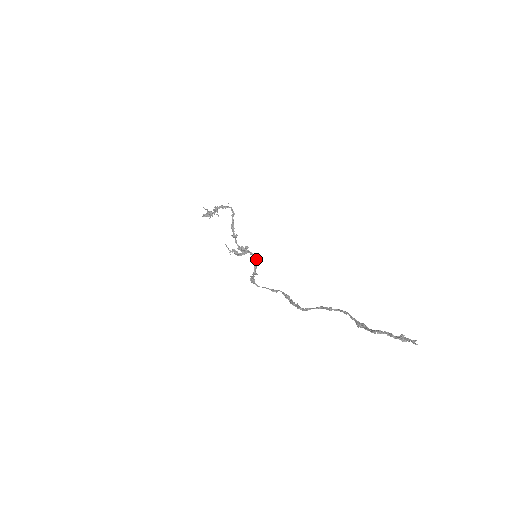
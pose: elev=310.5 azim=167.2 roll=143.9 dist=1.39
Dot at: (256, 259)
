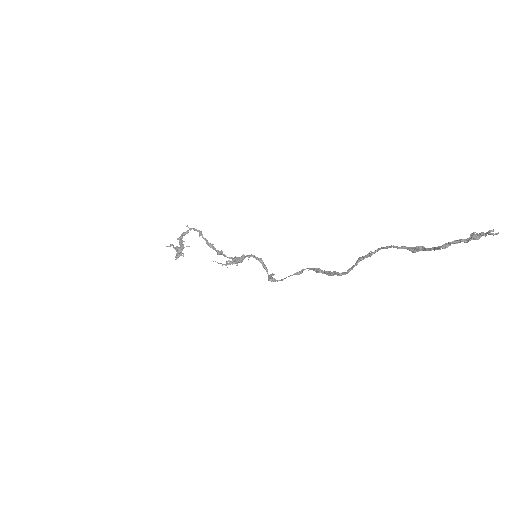
Dot at: (258, 258)
